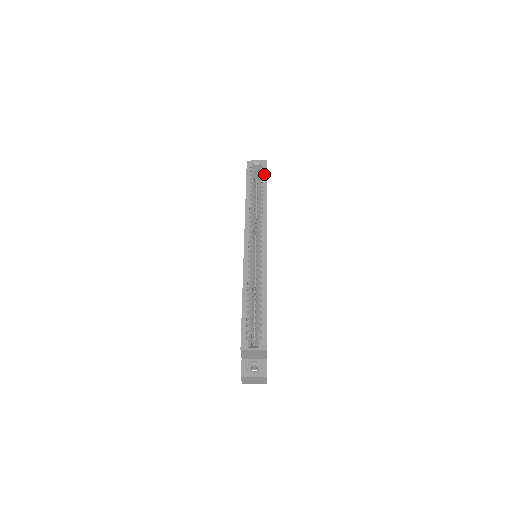
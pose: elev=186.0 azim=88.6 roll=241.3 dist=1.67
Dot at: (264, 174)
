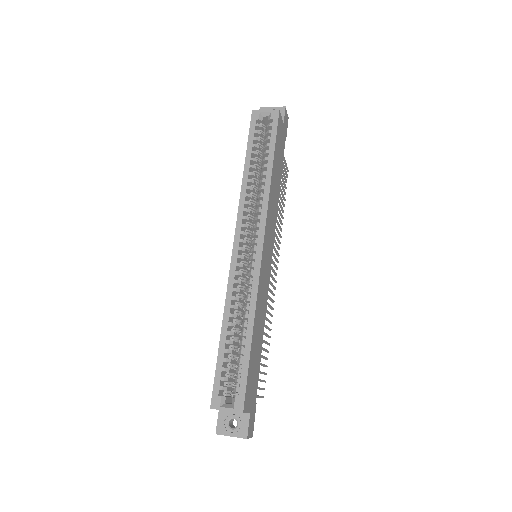
Dot at: (273, 133)
